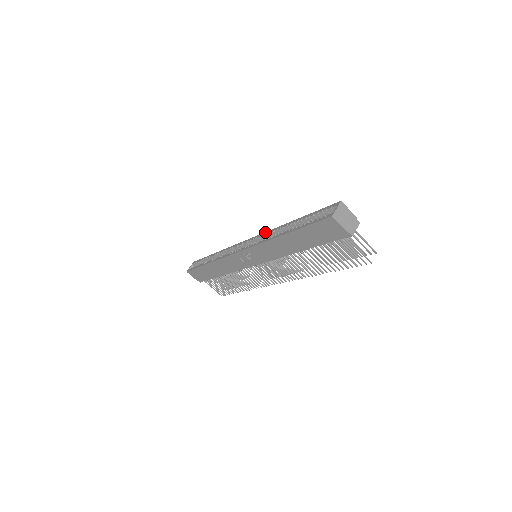
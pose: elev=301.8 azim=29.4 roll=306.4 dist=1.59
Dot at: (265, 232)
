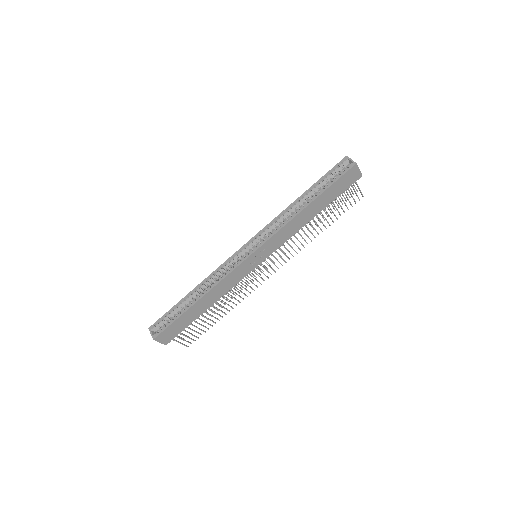
Dot at: (269, 223)
